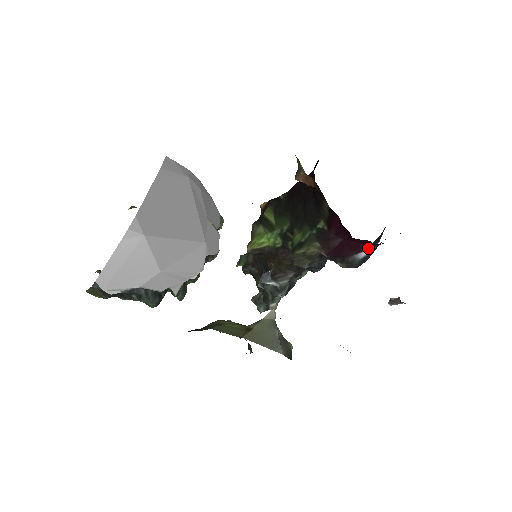
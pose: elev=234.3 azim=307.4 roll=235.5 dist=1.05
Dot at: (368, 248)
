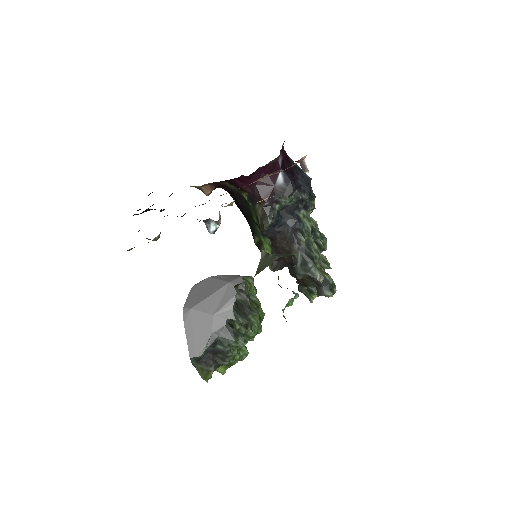
Dot at: (277, 175)
